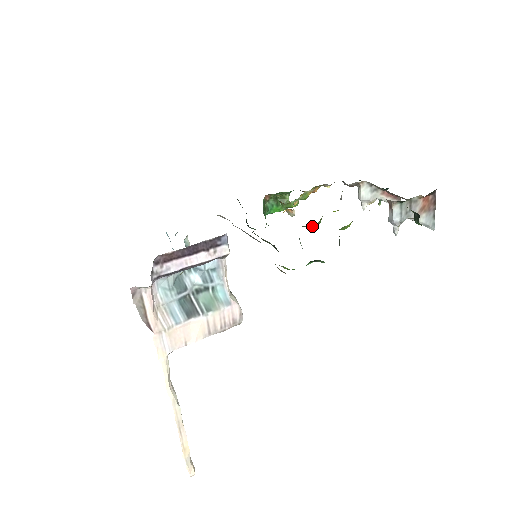
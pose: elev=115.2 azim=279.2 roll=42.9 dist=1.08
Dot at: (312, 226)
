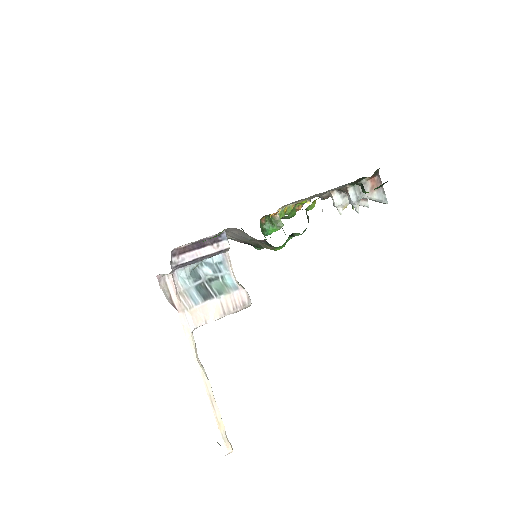
Dot at: (288, 215)
